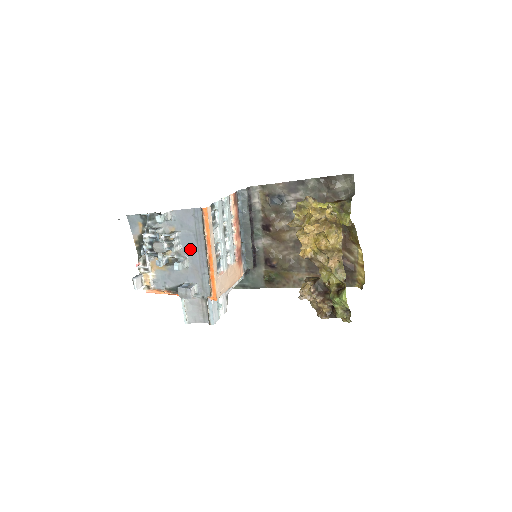
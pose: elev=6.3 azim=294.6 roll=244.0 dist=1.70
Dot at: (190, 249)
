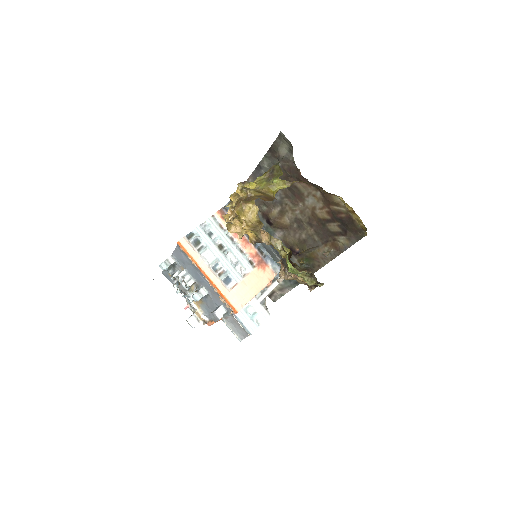
Dot at: (199, 278)
